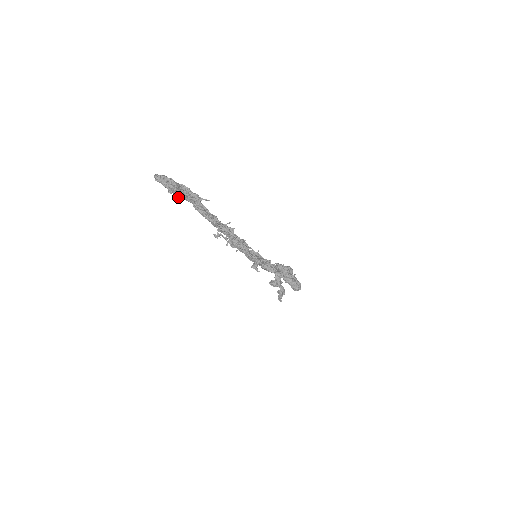
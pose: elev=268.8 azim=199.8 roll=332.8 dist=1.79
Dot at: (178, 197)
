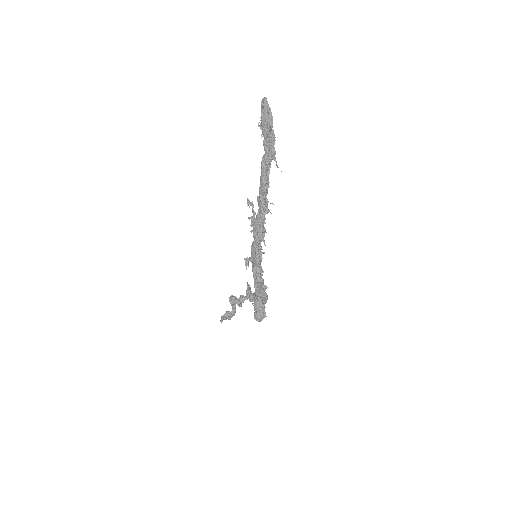
Dot at: (261, 135)
